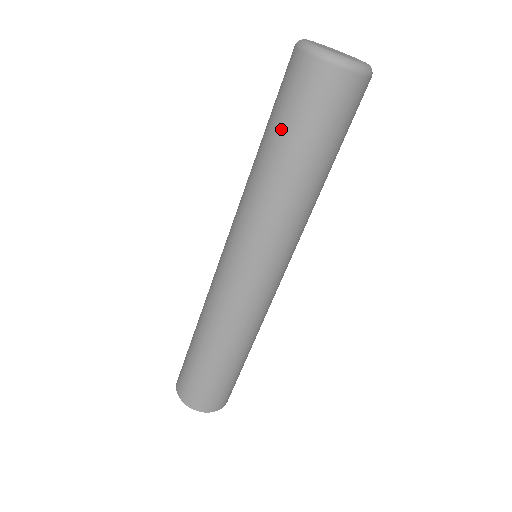
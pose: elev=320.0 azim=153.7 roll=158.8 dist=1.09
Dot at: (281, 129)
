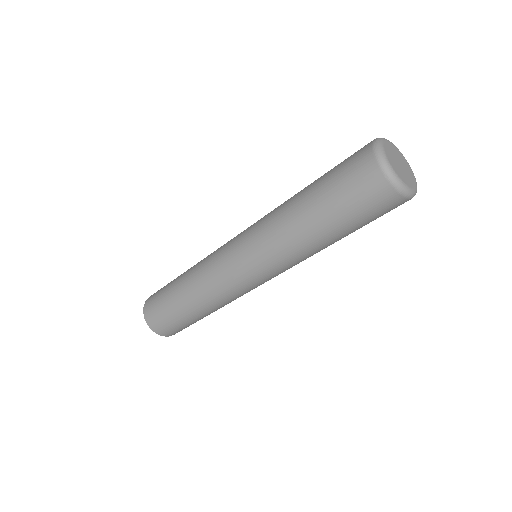
Dot at: (324, 174)
